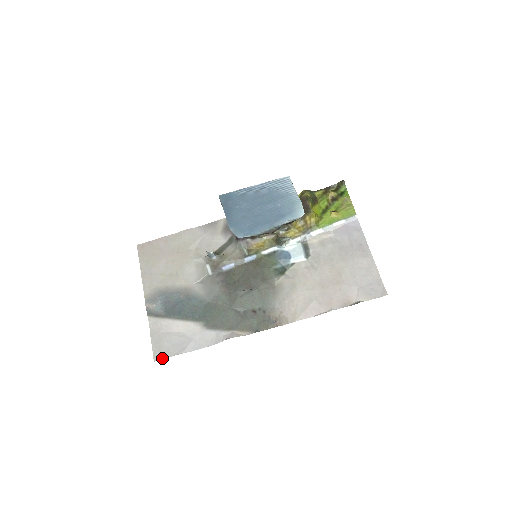
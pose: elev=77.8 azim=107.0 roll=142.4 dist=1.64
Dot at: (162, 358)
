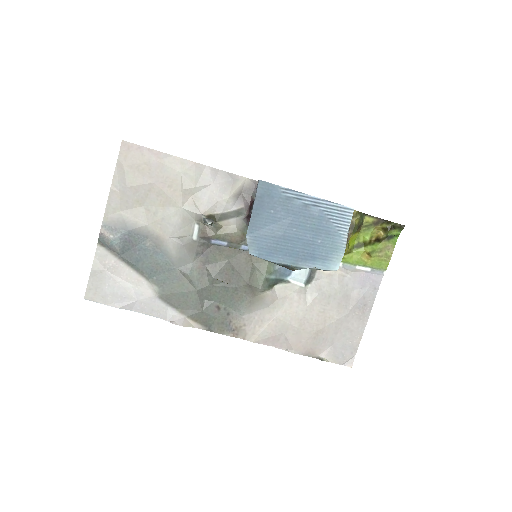
Dot at: (95, 301)
